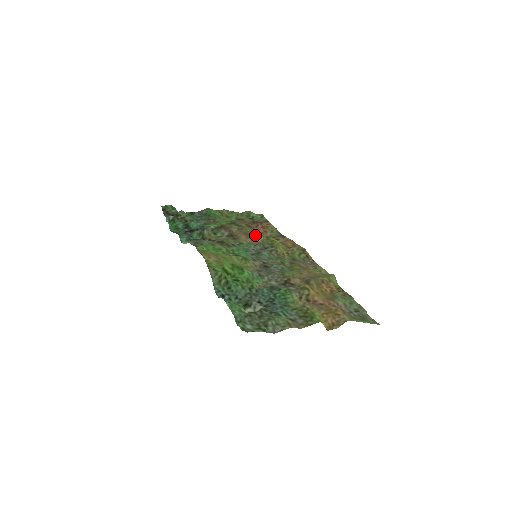
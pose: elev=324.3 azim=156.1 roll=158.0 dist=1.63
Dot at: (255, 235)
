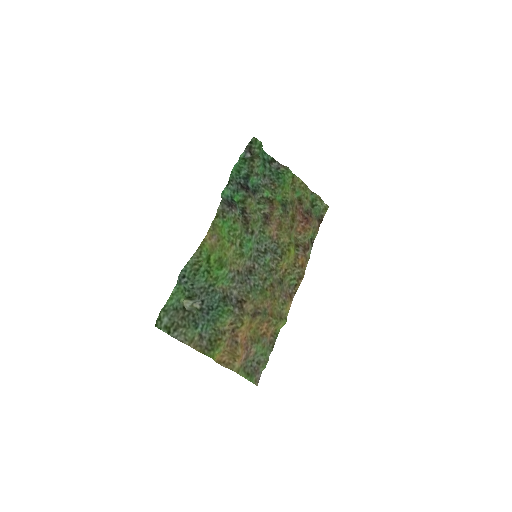
Dot at: (285, 232)
